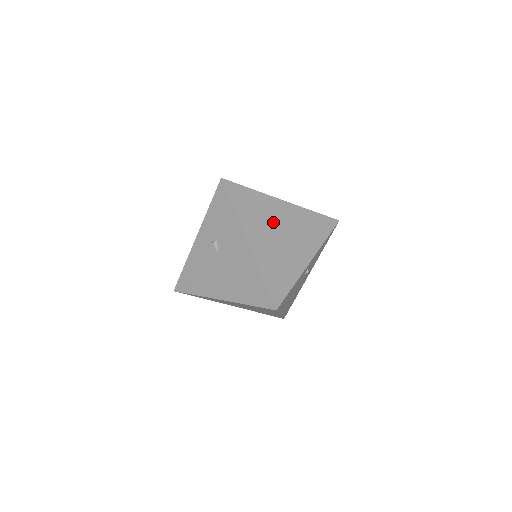
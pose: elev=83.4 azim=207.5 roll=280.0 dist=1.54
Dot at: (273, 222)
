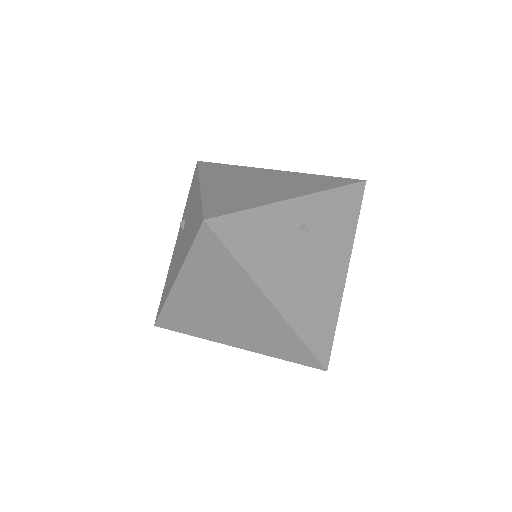
Dot at: (250, 178)
